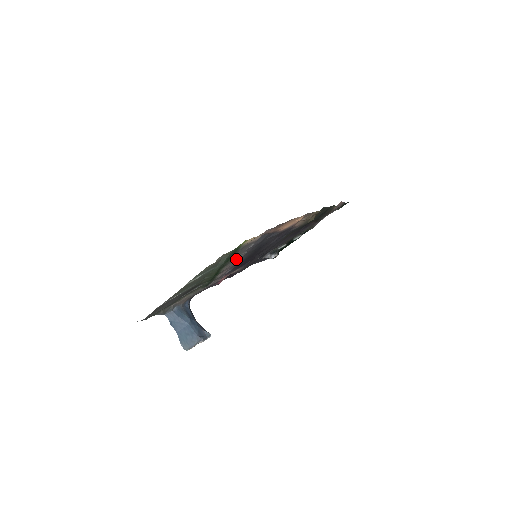
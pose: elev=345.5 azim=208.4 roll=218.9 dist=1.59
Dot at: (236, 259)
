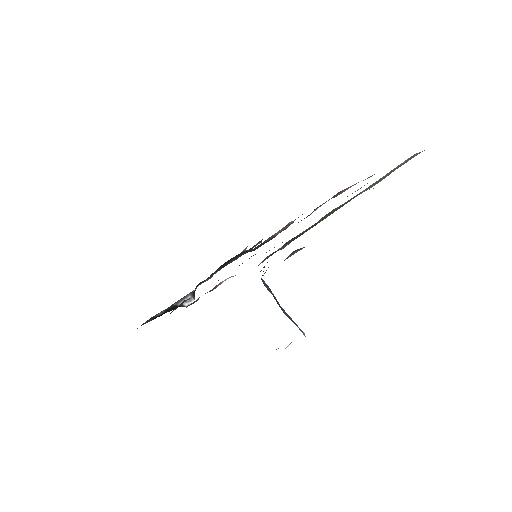
Dot at: occluded
